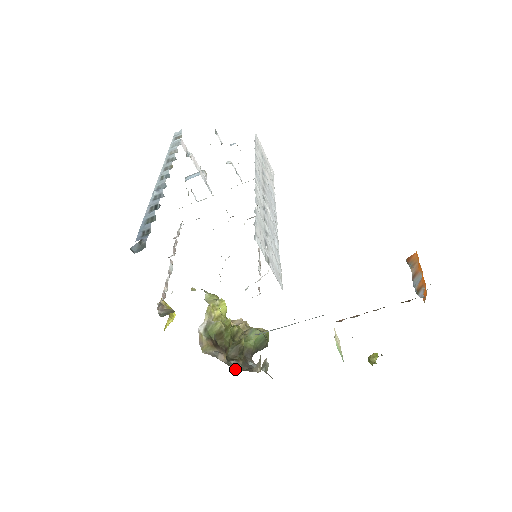
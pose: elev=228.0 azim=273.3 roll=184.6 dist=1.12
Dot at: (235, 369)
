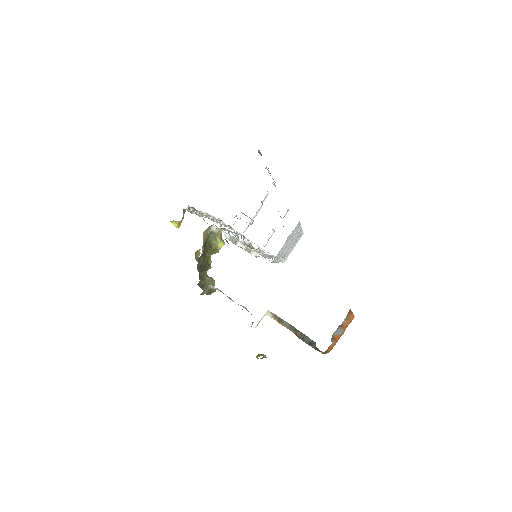
Dot at: (198, 265)
